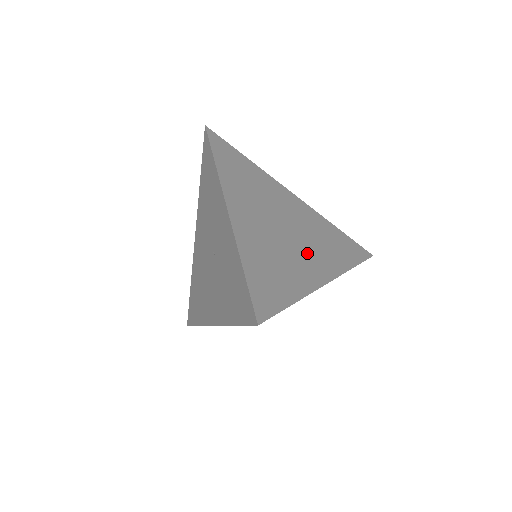
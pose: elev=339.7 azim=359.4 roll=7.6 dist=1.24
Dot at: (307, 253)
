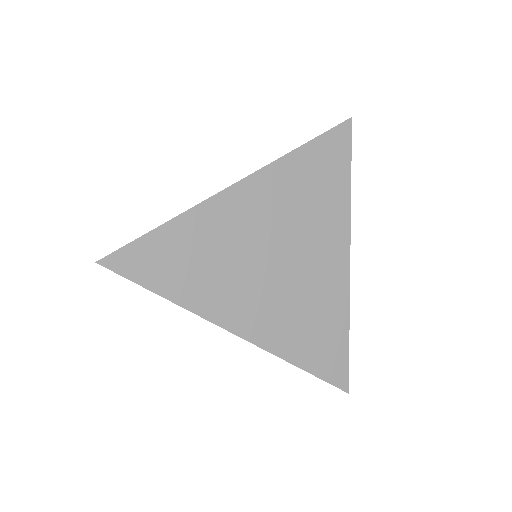
Dot at: (259, 297)
